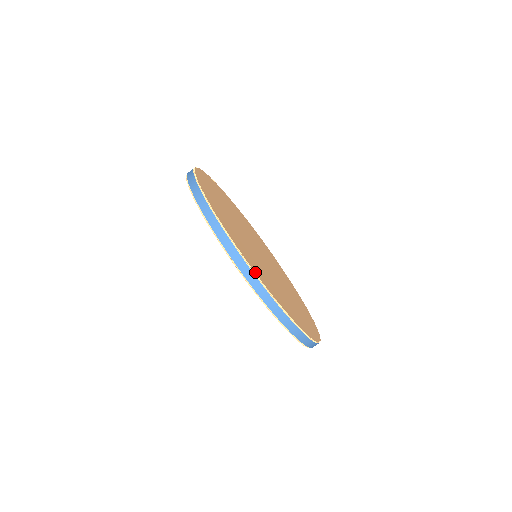
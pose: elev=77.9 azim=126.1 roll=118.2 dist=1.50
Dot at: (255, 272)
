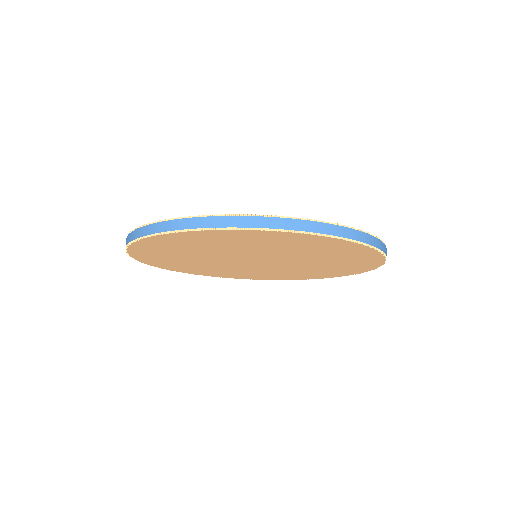
Dot at: (175, 219)
